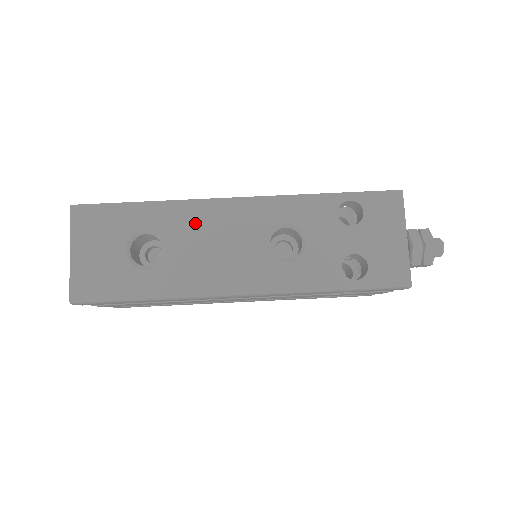
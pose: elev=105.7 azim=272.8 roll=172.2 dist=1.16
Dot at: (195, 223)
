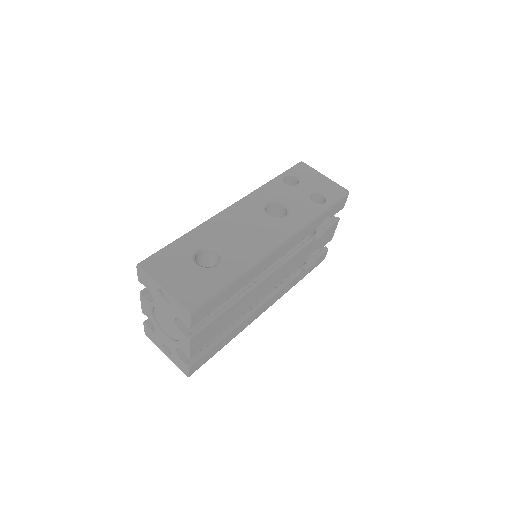
Dot at: (221, 228)
